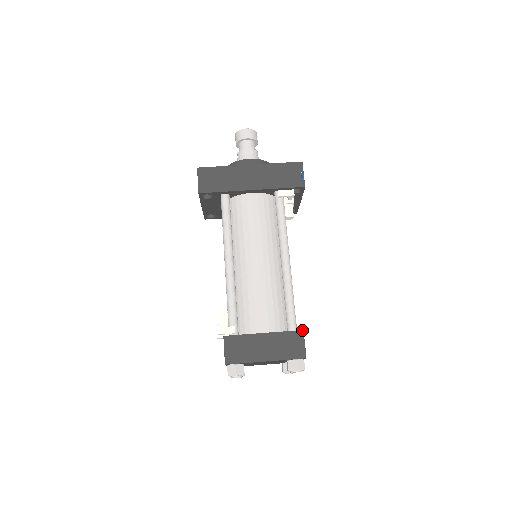
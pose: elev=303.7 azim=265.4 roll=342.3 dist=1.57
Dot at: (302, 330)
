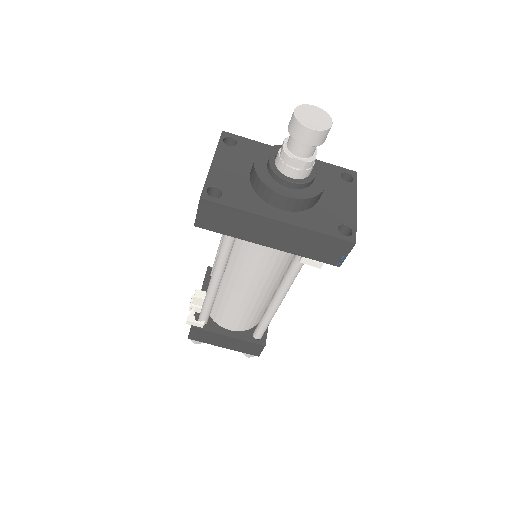
Dot at: (264, 346)
